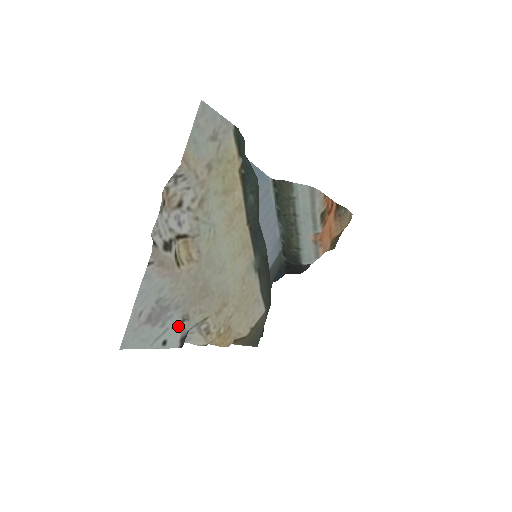
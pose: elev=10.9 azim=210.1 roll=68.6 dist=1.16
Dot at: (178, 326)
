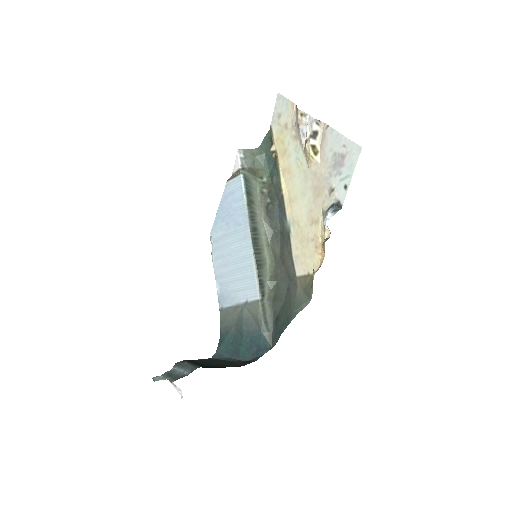
Dot at: (335, 189)
